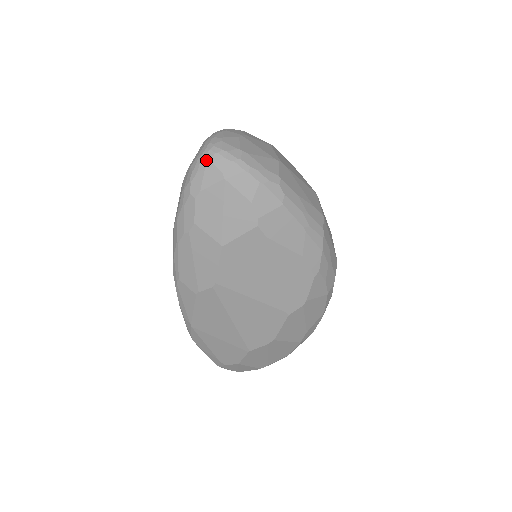
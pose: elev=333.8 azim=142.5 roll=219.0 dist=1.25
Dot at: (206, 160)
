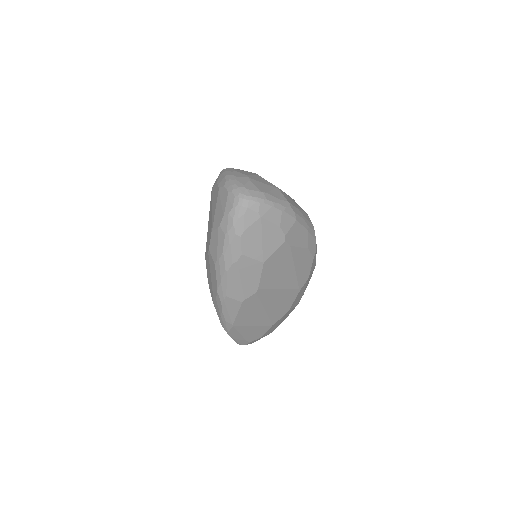
Dot at: (244, 208)
